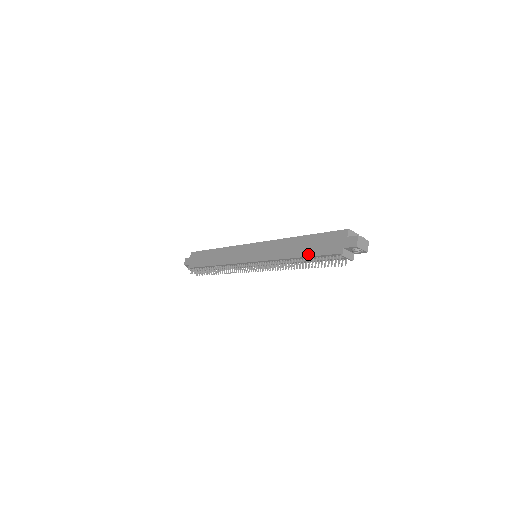
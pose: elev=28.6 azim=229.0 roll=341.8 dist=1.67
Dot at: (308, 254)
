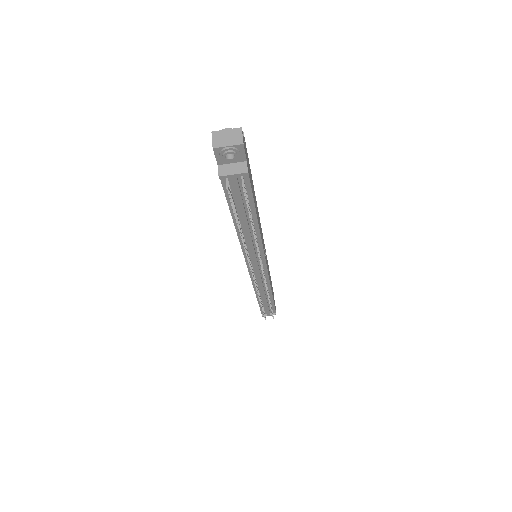
Dot at: (229, 209)
